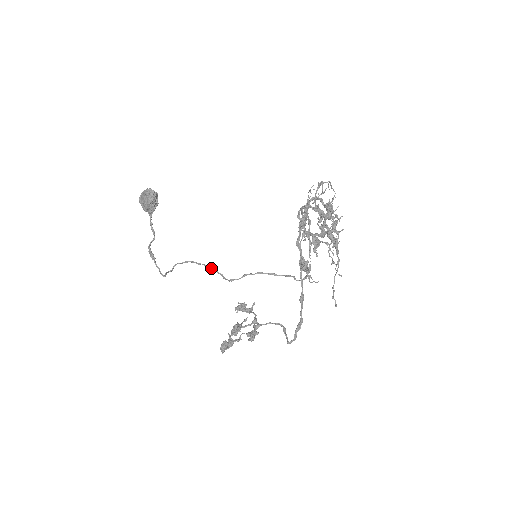
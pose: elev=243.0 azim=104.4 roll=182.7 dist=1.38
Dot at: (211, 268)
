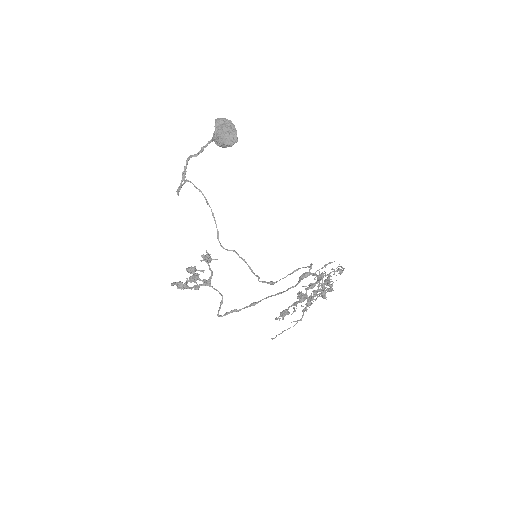
Dot at: (215, 220)
